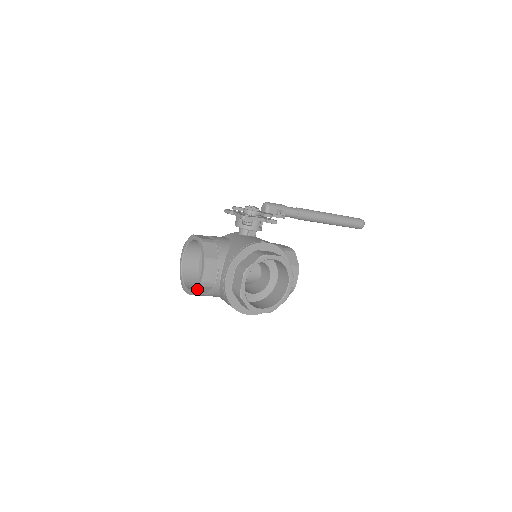
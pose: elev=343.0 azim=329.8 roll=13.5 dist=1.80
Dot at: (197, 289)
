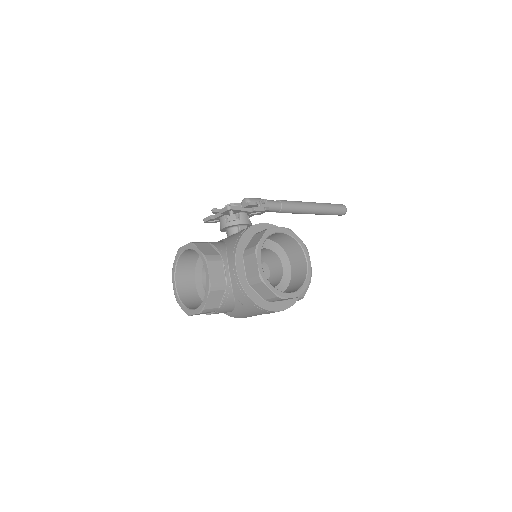
Dot at: (207, 297)
